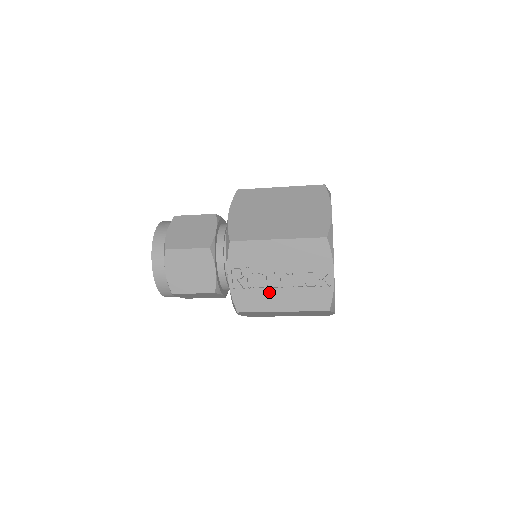
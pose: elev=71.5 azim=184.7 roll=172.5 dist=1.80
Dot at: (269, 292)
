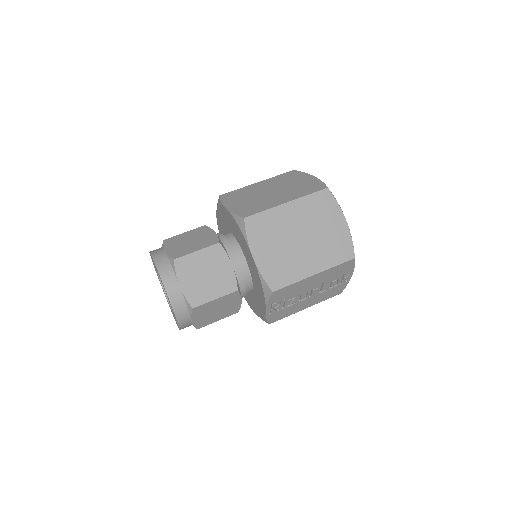
Dot at: (299, 304)
